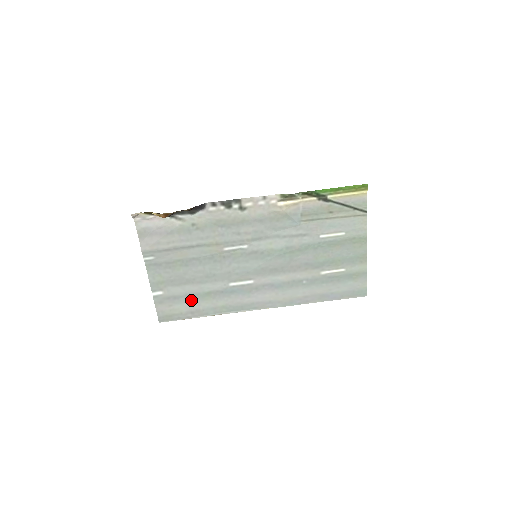
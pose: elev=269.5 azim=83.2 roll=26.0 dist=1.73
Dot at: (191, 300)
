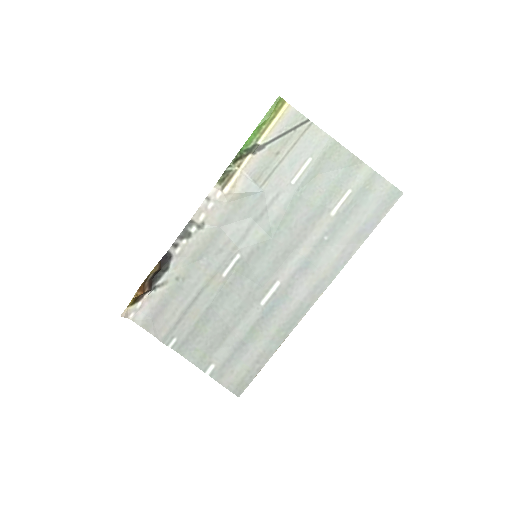
Dot at: (244, 350)
